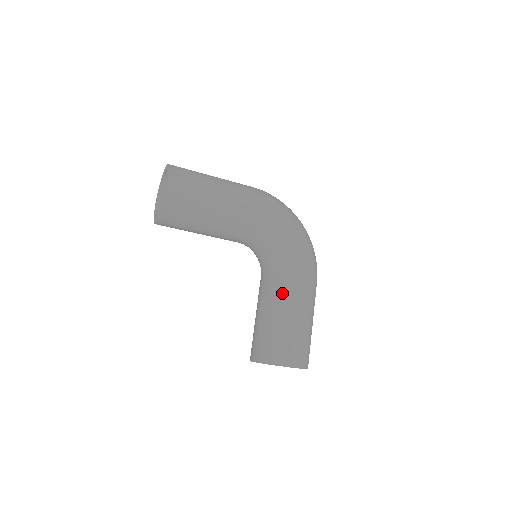
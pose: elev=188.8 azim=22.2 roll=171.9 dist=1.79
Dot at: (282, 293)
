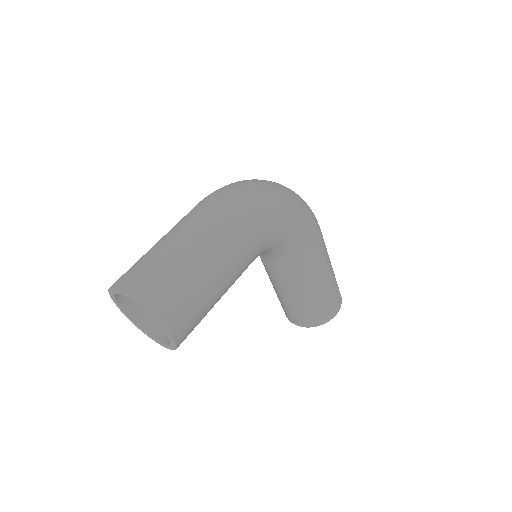
Dot at: (306, 274)
